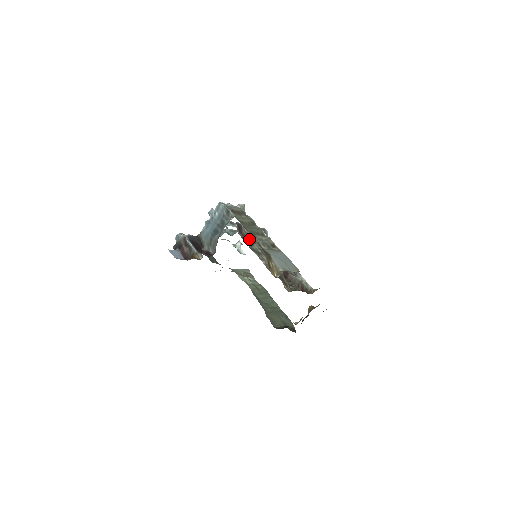
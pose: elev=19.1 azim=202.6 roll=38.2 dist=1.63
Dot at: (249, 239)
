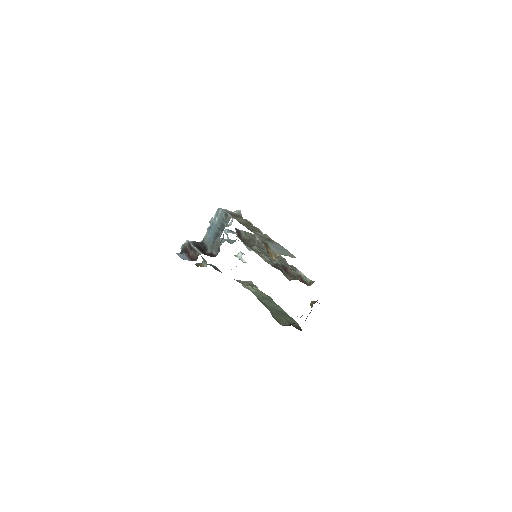
Dot at: (248, 242)
